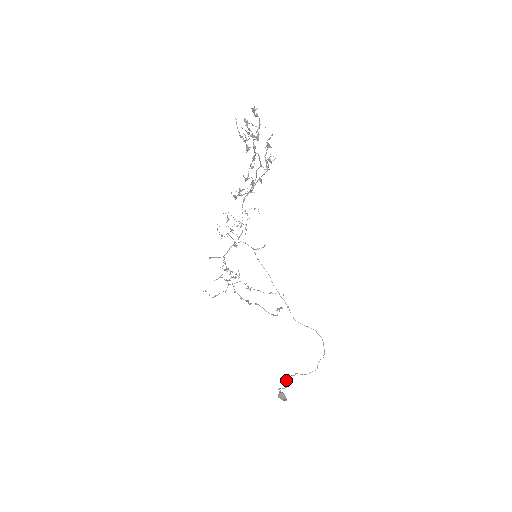
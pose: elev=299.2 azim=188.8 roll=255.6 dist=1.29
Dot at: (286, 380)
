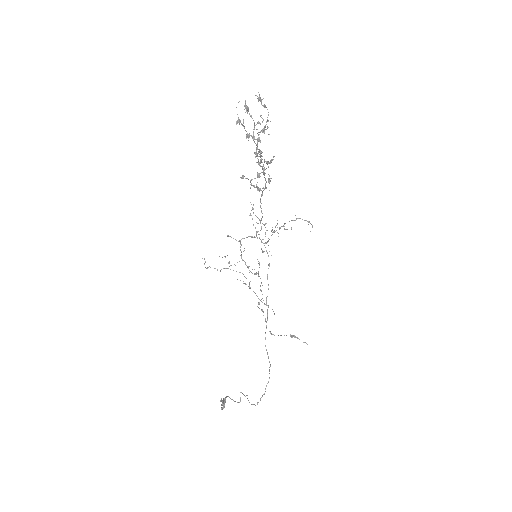
Dot at: occluded
